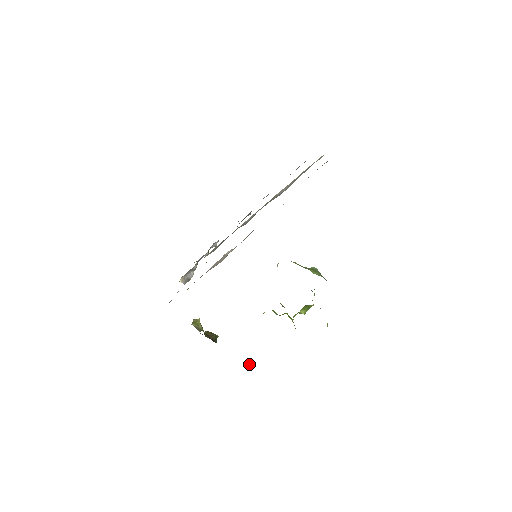
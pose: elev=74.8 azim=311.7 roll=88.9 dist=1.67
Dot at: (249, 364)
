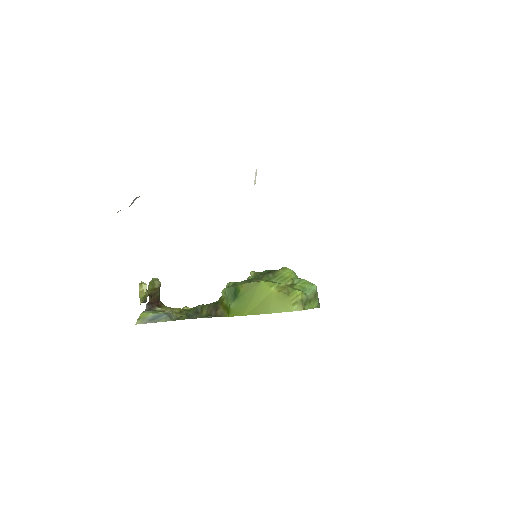
Dot at: occluded
